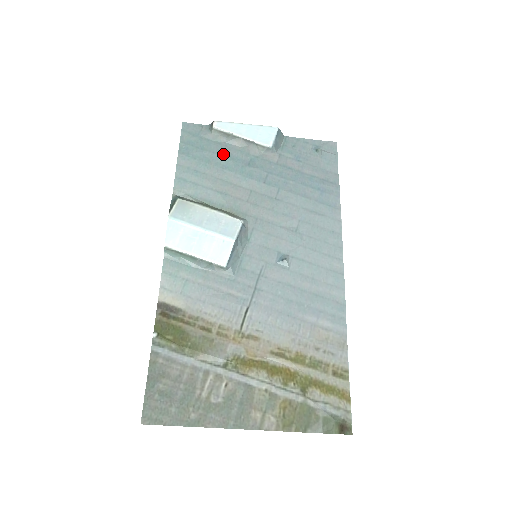
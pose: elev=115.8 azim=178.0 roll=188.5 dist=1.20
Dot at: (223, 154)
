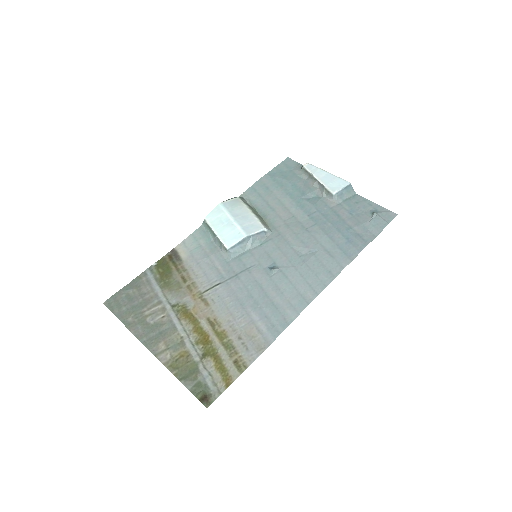
Dot at: (296, 186)
